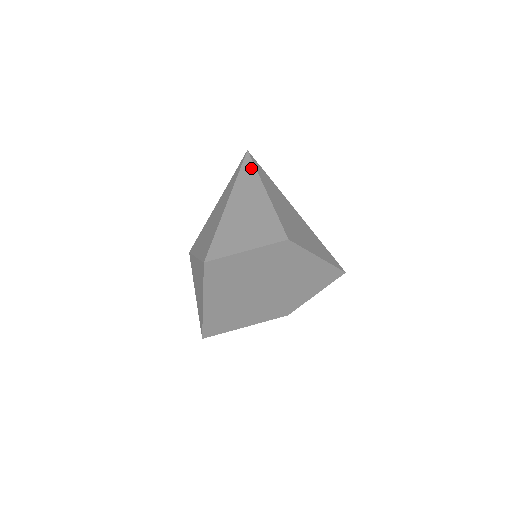
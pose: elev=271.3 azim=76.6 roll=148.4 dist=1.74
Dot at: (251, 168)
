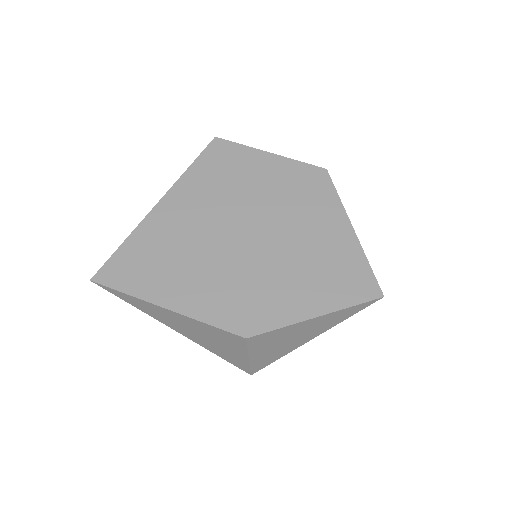
Dot at: occluded
